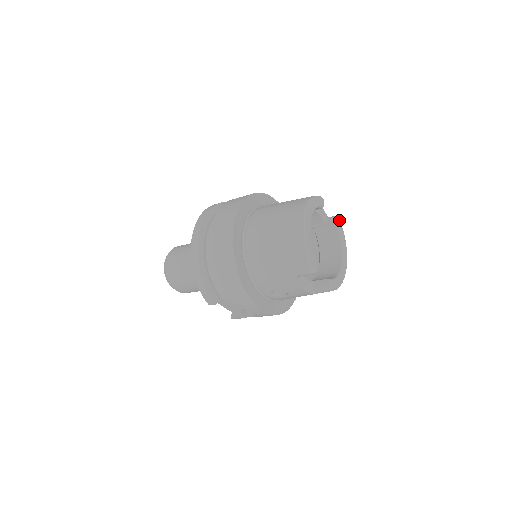
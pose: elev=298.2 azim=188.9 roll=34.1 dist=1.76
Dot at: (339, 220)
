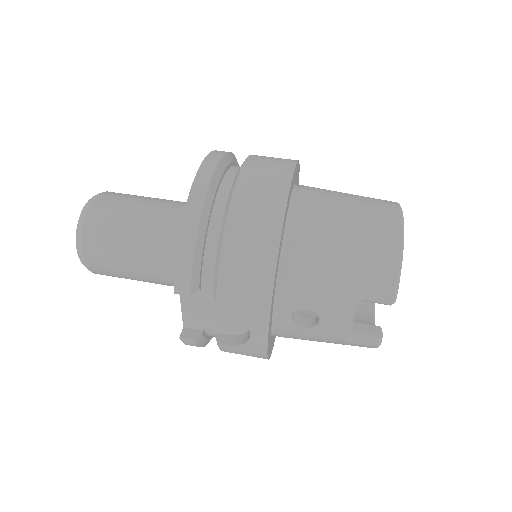
Dot at: occluded
